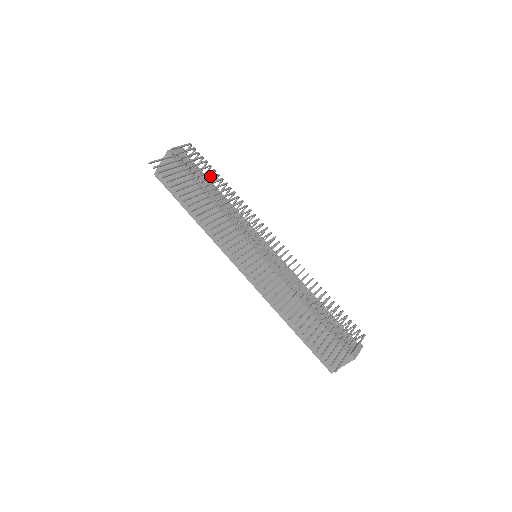
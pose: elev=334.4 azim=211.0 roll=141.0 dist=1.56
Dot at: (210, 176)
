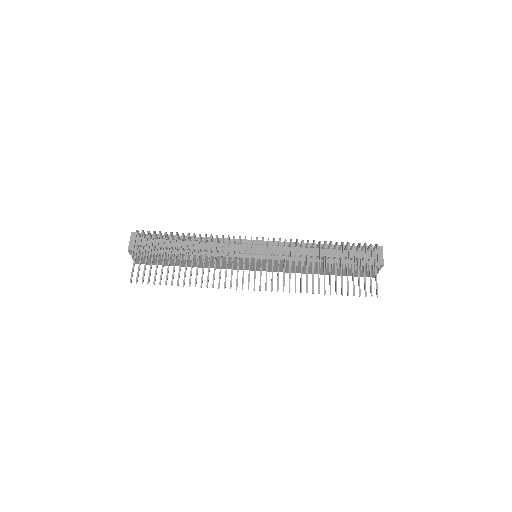
Dot at: (174, 245)
